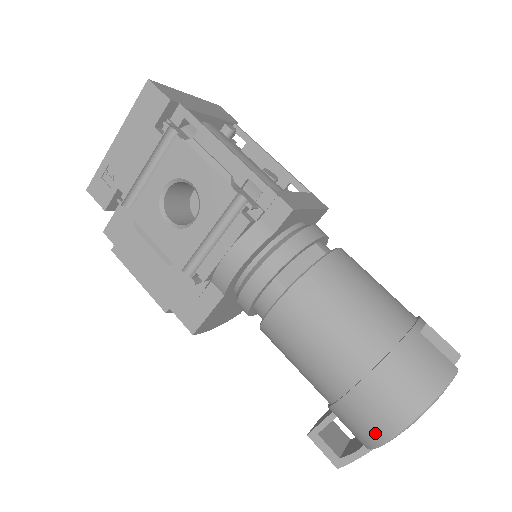
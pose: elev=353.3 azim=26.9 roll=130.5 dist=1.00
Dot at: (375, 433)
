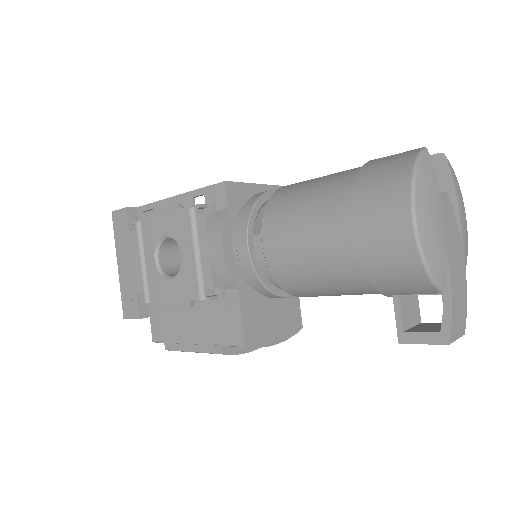
Dot at: (405, 251)
